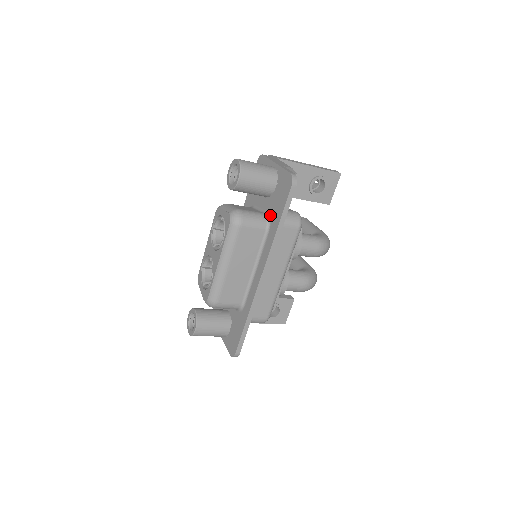
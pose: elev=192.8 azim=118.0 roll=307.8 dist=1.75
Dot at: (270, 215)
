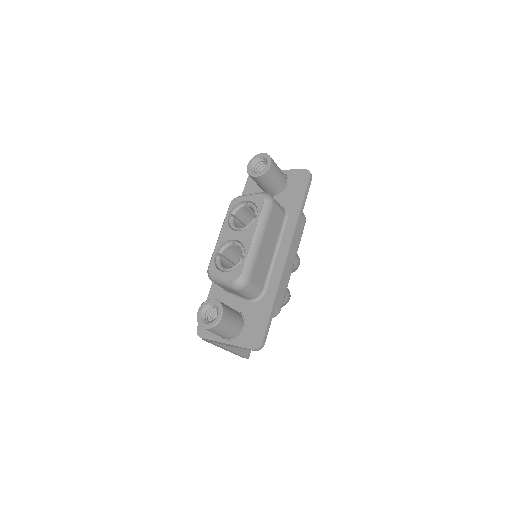
Dot at: (285, 205)
